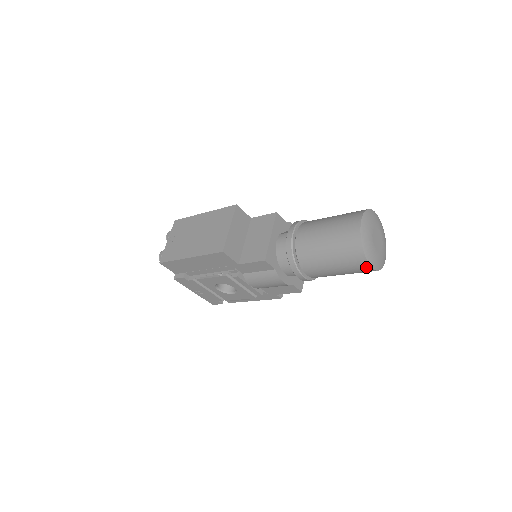
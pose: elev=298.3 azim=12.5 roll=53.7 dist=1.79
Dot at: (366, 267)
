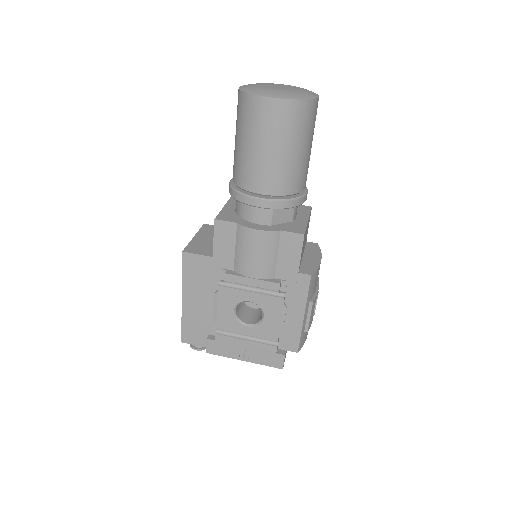
Dot at: (270, 105)
